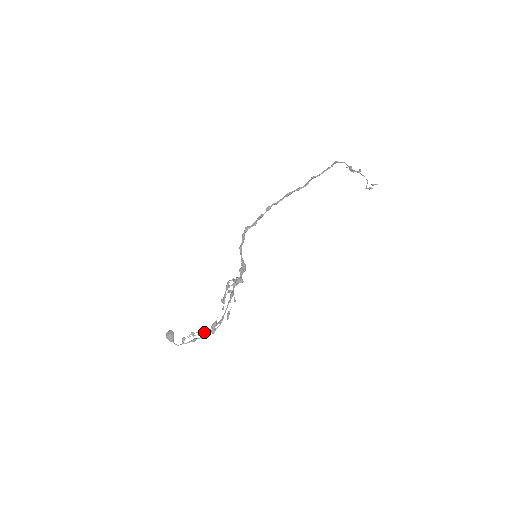
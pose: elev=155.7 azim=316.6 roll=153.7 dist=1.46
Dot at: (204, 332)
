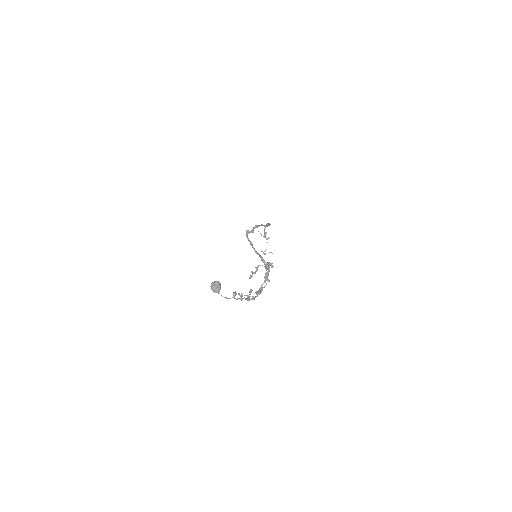
Dot at: occluded
